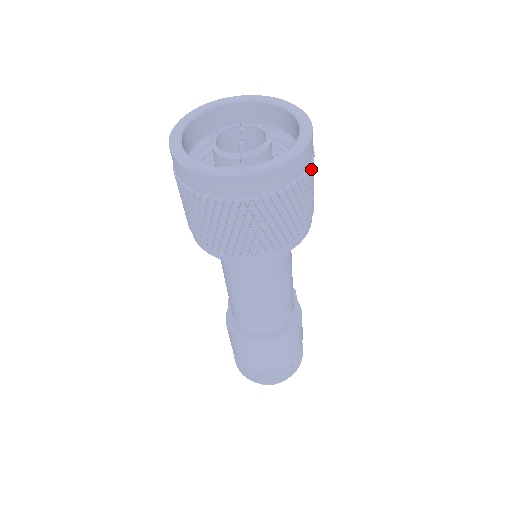
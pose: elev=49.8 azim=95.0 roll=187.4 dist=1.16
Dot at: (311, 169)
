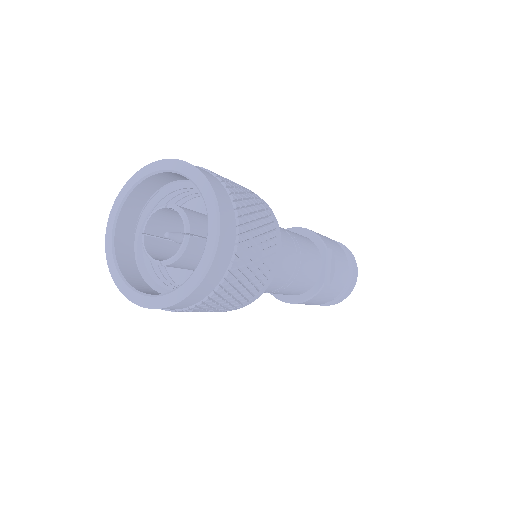
Dot at: (233, 267)
